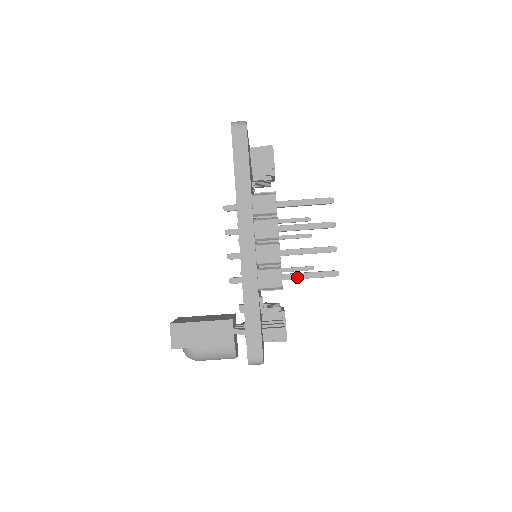
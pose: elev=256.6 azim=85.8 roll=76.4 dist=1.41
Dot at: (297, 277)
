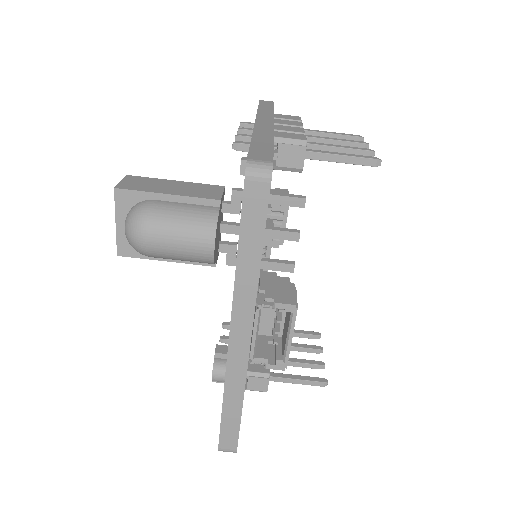
Dot at: (325, 152)
